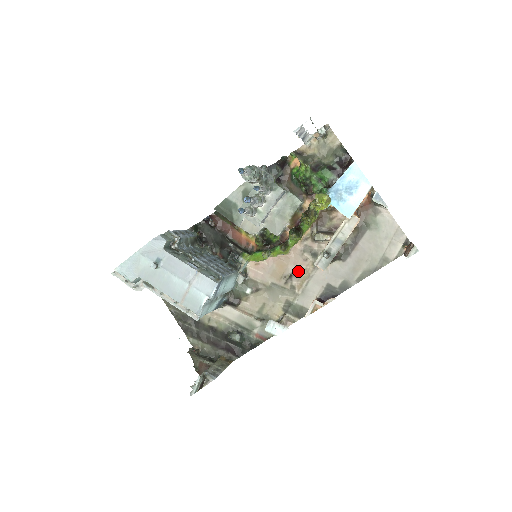
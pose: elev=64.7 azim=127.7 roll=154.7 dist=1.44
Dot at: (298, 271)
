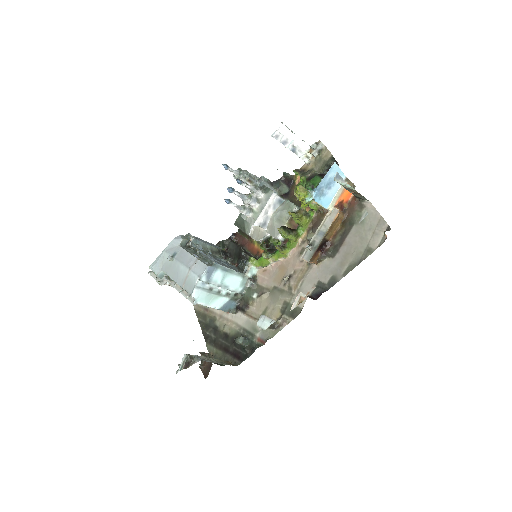
Dot at: (295, 272)
